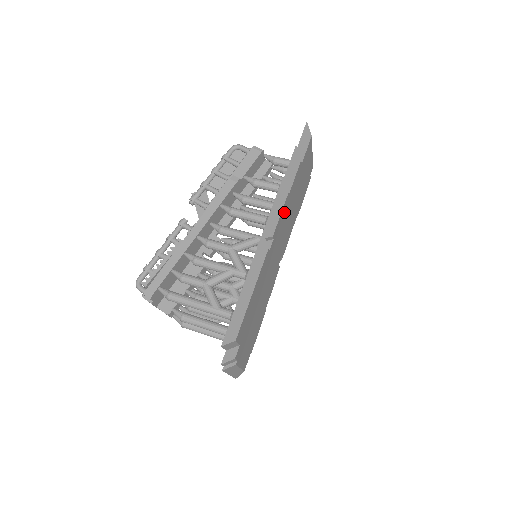
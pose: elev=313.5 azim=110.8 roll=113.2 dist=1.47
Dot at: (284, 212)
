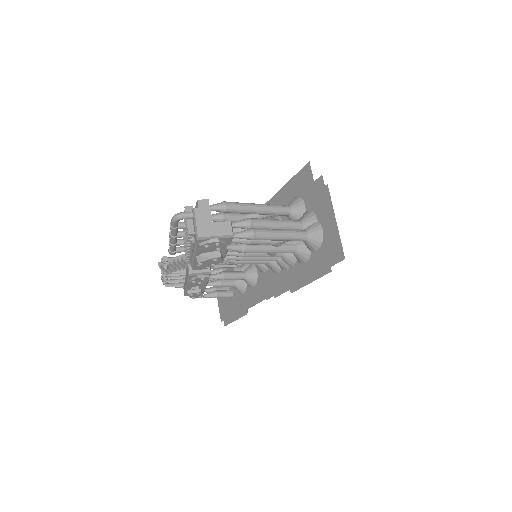
Dot at: occluded
